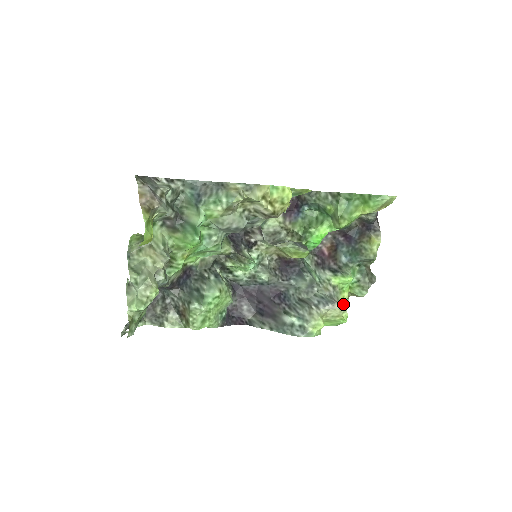
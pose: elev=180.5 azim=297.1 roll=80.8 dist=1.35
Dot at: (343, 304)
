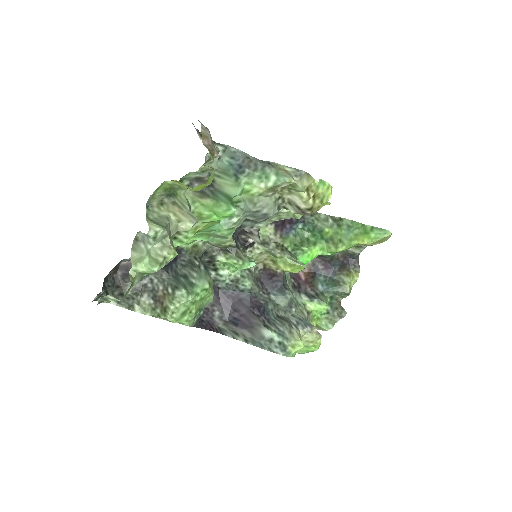
Dot at: occluded
